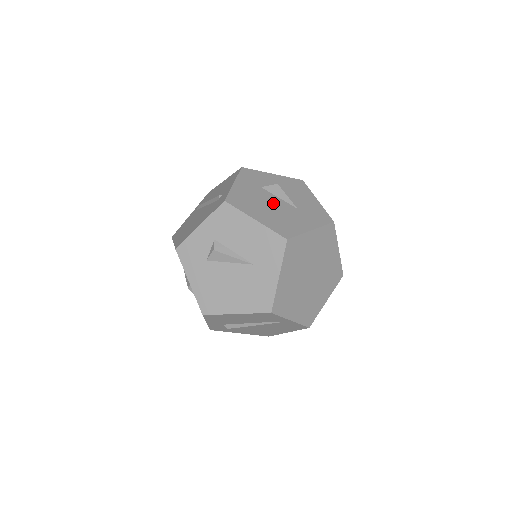
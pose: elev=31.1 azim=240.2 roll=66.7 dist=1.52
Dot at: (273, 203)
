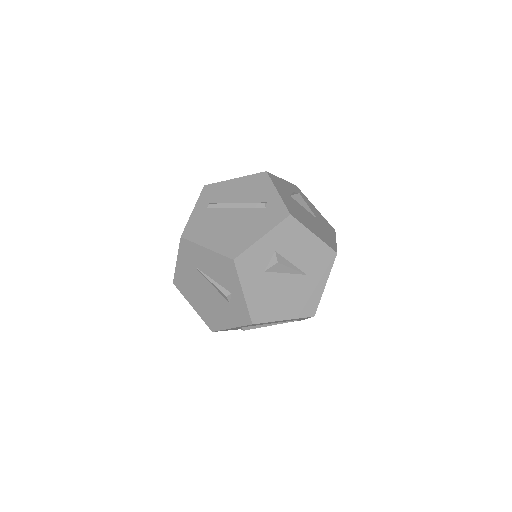
Dot at: (307, 214)
